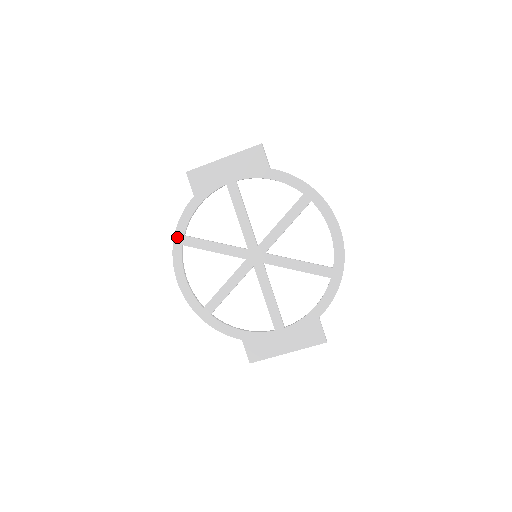
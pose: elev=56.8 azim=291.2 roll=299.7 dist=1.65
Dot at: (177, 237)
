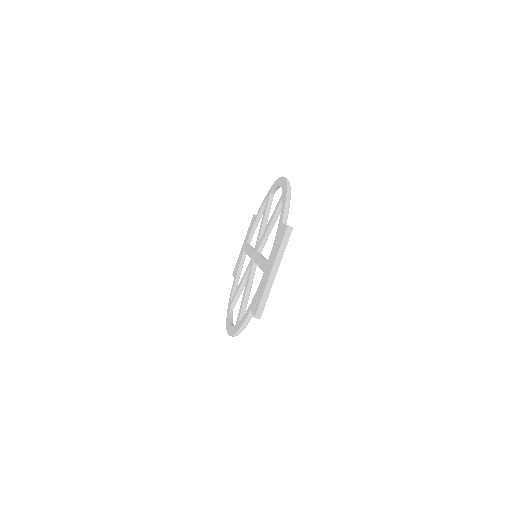
Dot at: (228, 308)
